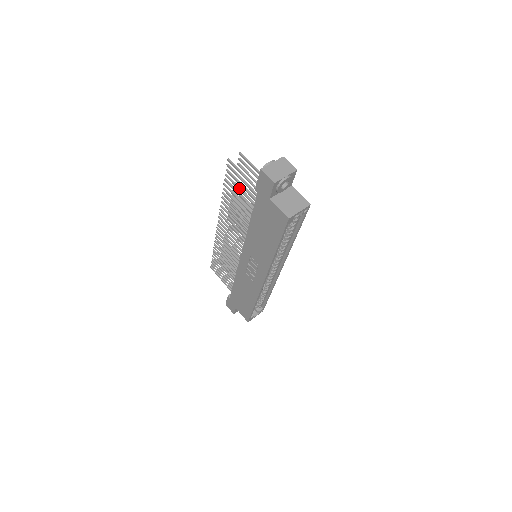
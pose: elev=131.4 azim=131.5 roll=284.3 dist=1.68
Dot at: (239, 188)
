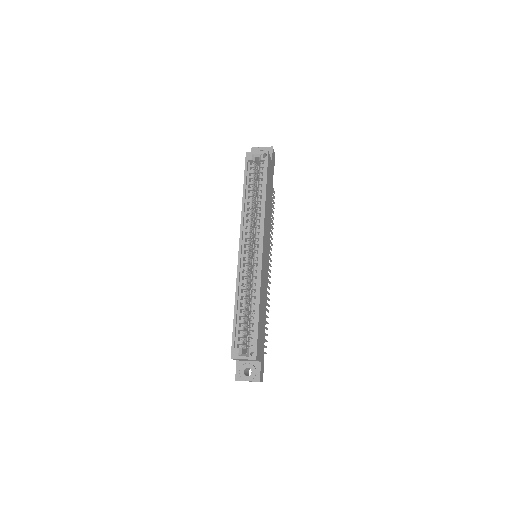
Dot at: occluded
